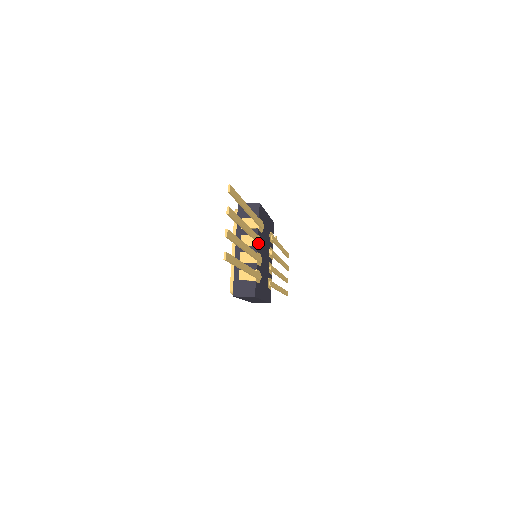
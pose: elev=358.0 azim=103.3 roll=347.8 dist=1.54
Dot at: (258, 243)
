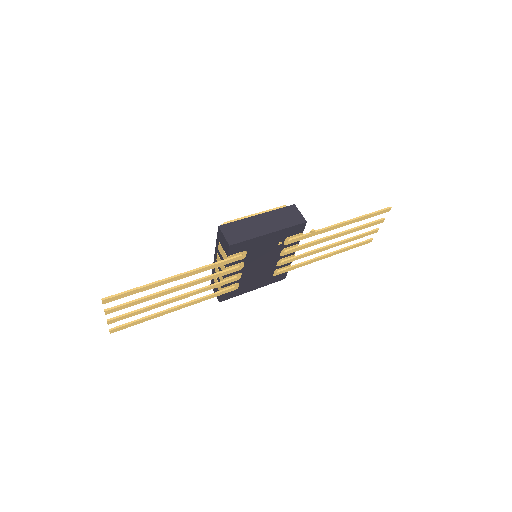
Dot at: (225, 273)
